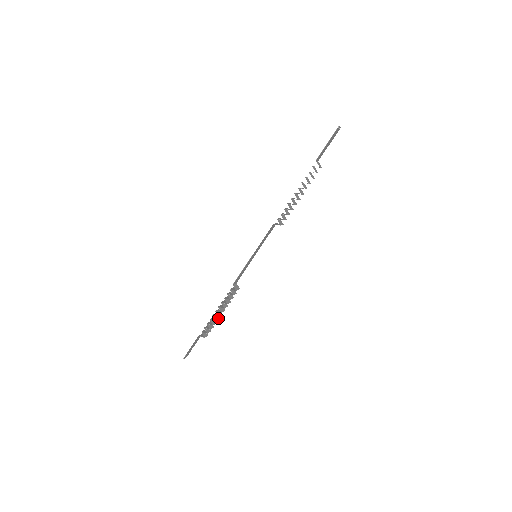
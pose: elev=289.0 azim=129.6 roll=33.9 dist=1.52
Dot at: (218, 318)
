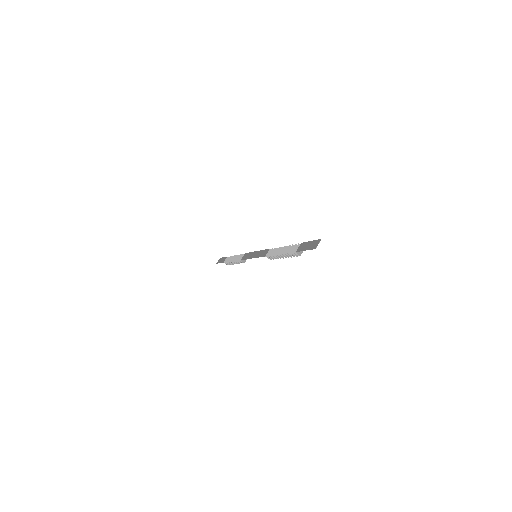
Dot at: occluded
